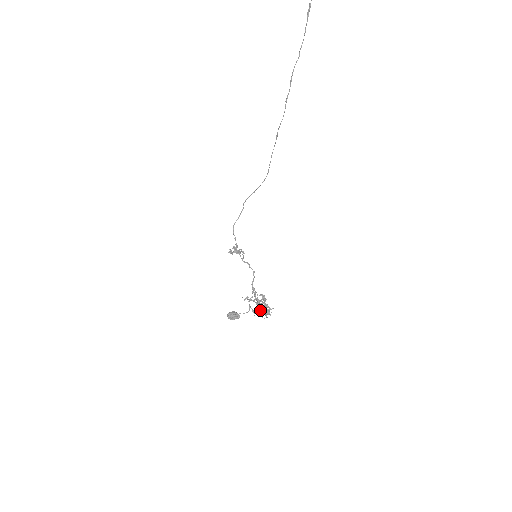
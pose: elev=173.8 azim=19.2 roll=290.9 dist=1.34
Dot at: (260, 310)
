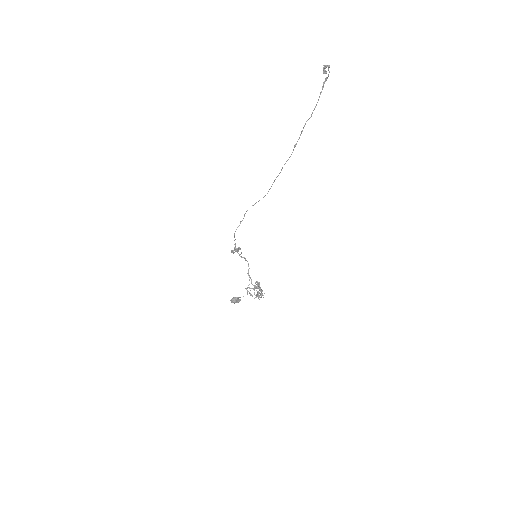
Dot at: (257, 294)
